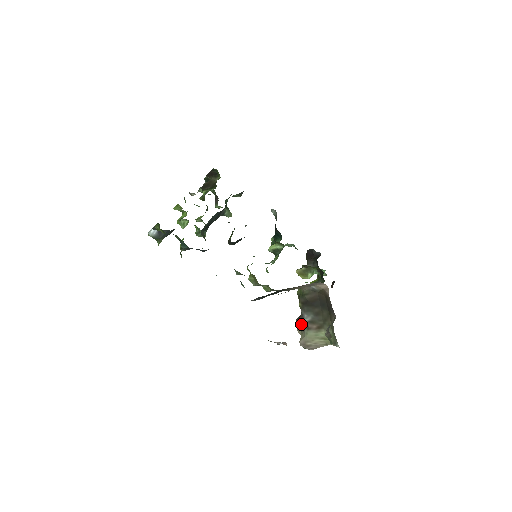
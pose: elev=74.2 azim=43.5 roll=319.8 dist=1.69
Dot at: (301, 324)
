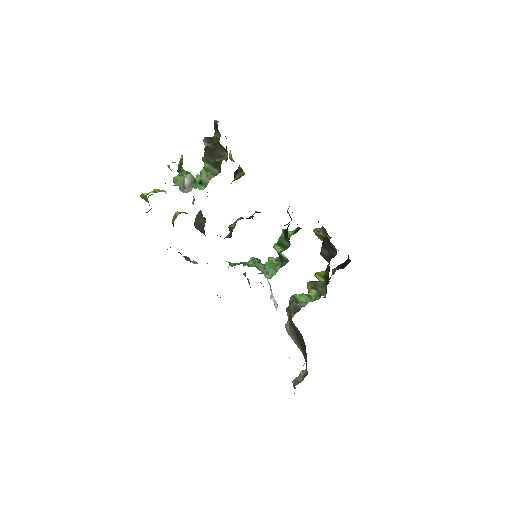
Dot at: occluded
